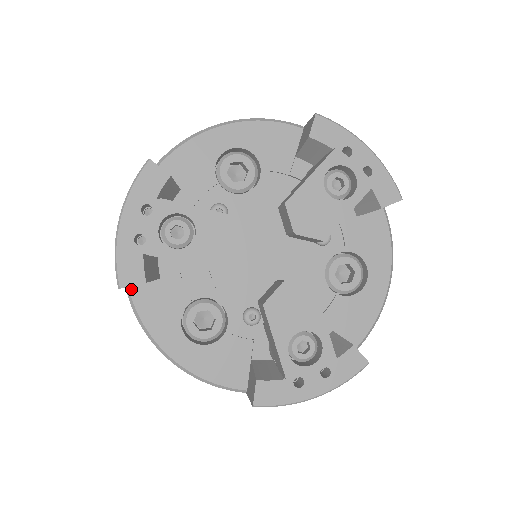
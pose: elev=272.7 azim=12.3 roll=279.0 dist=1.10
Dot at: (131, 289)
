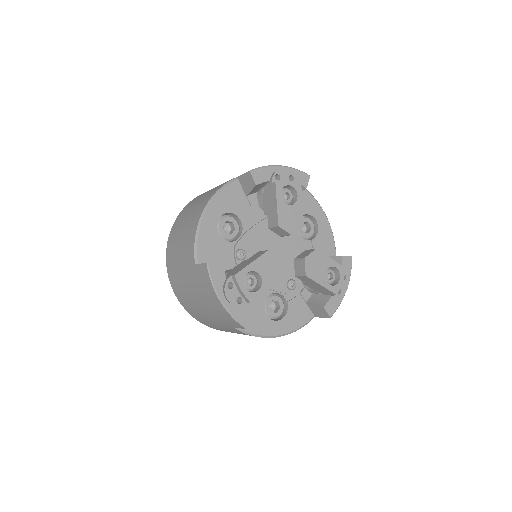
Dot at: occluded
